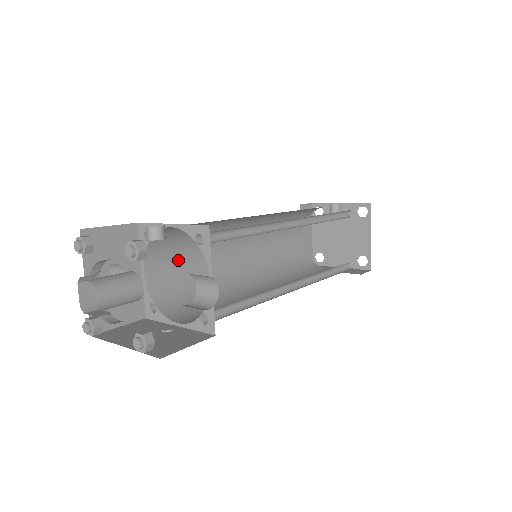
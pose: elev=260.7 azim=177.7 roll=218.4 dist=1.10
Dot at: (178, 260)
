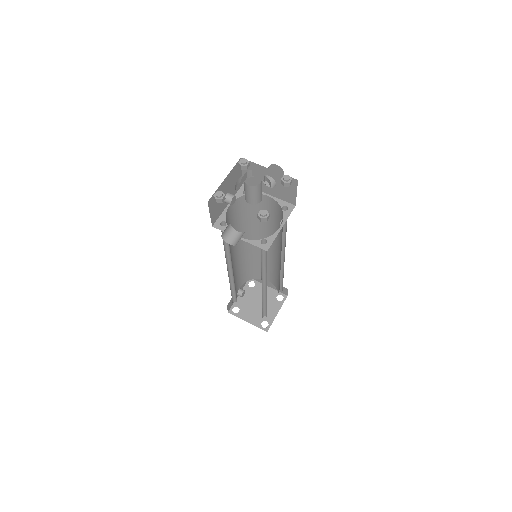
Dot at: occluded
